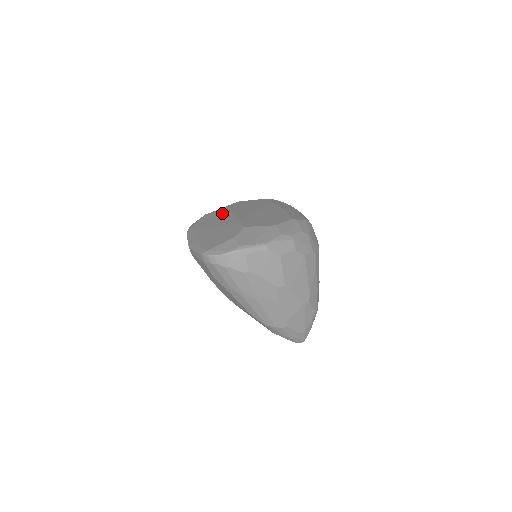
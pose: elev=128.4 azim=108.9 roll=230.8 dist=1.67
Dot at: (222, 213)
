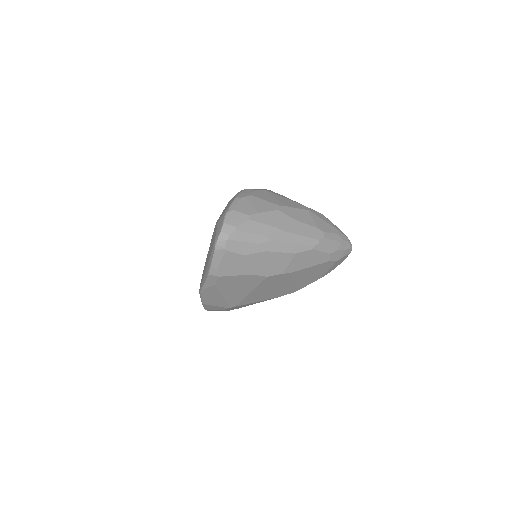
Dot at: occluded
